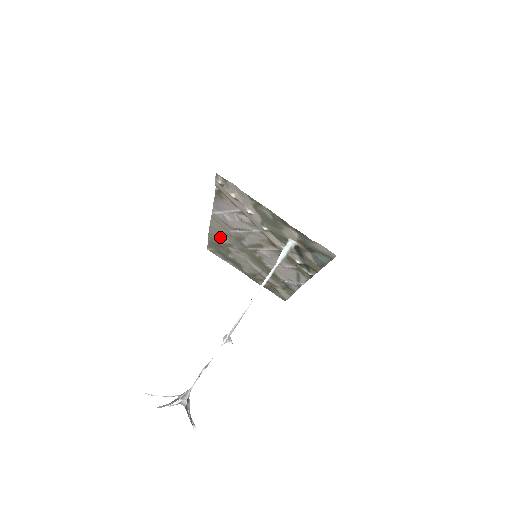
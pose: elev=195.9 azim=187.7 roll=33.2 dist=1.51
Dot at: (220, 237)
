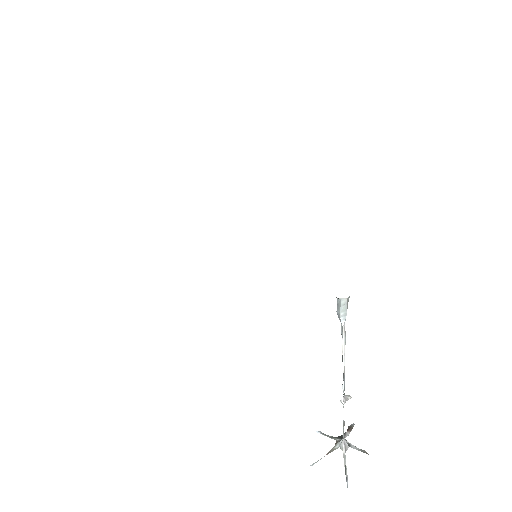
Dot at: occluded
